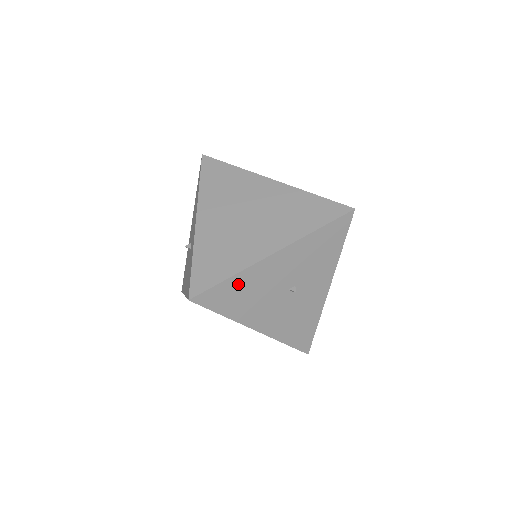
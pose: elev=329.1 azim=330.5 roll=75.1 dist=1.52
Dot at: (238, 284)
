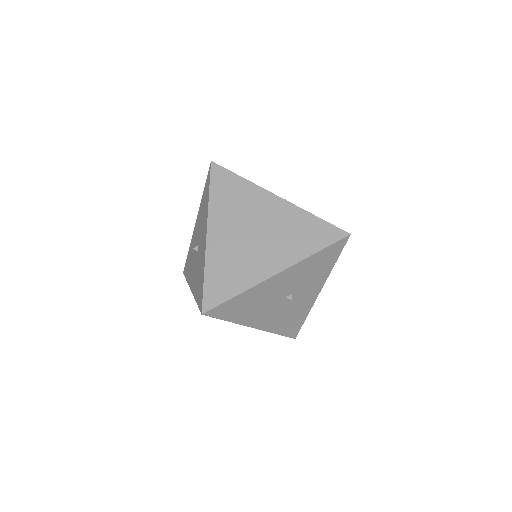
Dot at: (244, 299)
